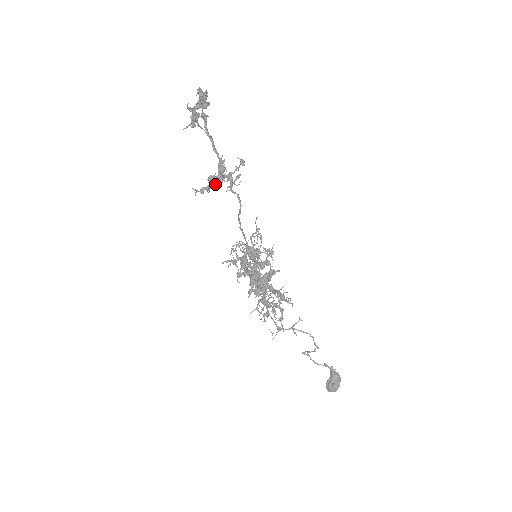
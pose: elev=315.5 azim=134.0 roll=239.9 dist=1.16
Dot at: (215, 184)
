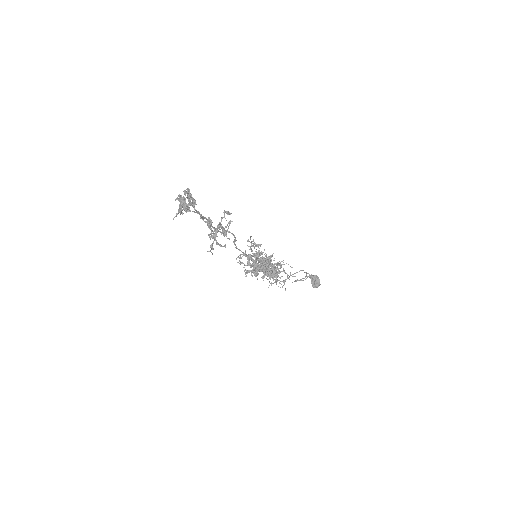
Dot at: occluded
